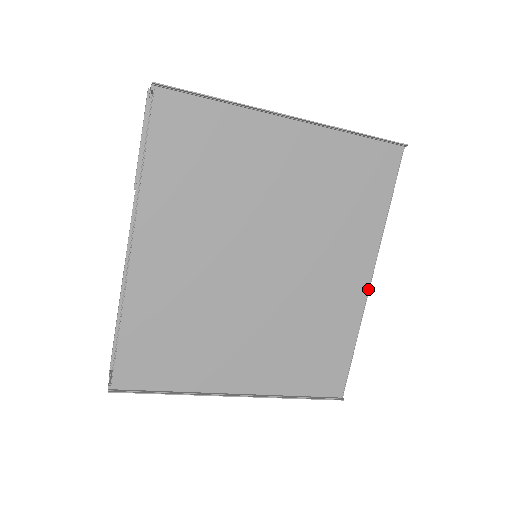
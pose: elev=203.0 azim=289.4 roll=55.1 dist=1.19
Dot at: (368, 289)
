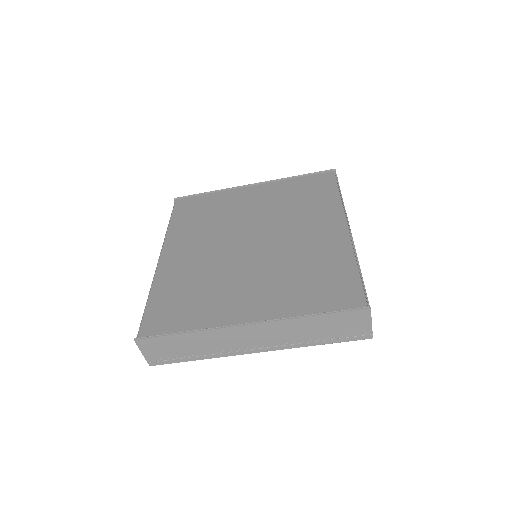
Dot at: (348, 232)
